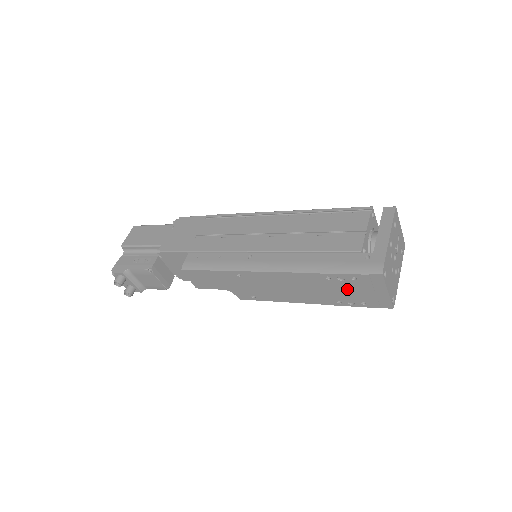
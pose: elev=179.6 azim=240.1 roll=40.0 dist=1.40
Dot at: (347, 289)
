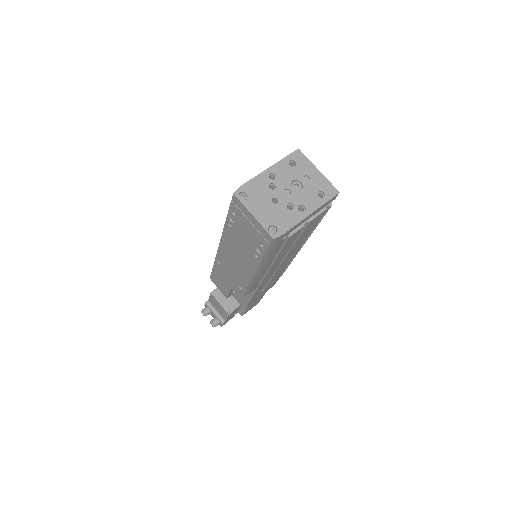
Dot at: (243, 232)
